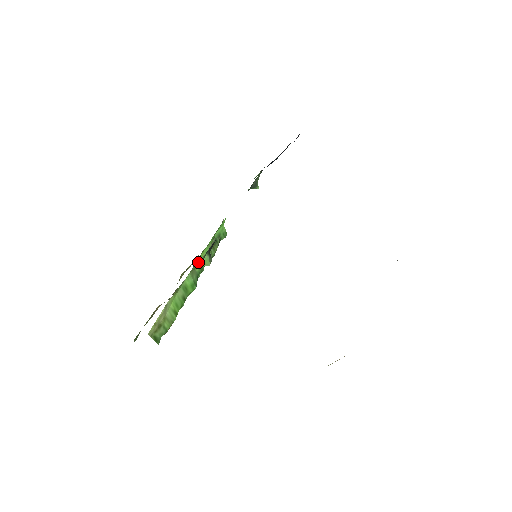
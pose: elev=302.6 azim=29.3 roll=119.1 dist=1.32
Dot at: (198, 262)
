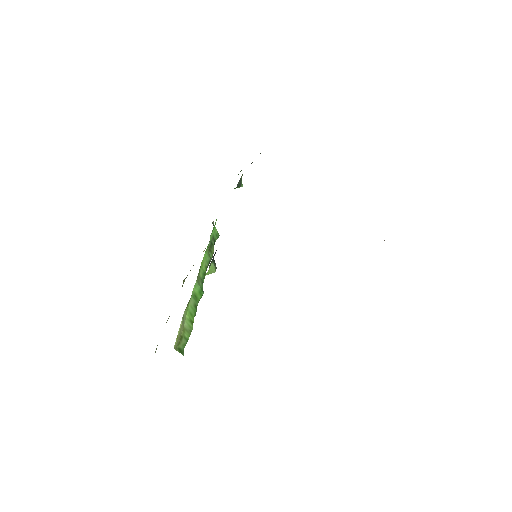
Dot at: (201, 268)
